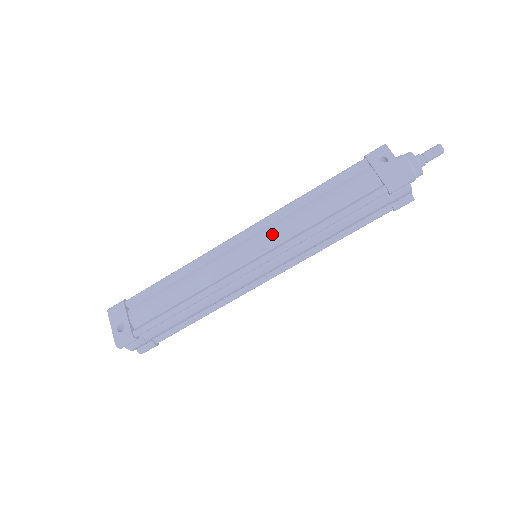
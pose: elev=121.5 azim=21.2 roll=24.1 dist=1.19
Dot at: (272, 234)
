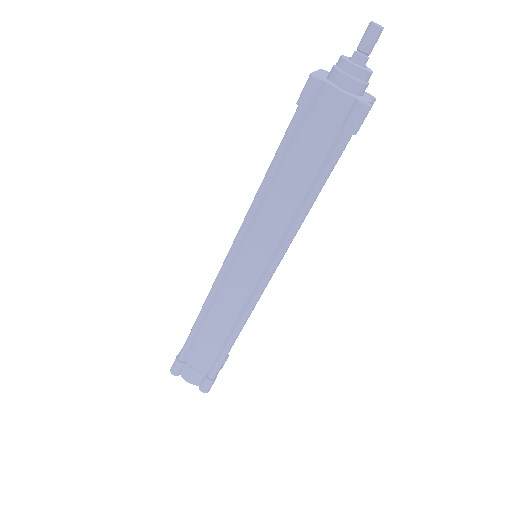
Dot at: occluded
